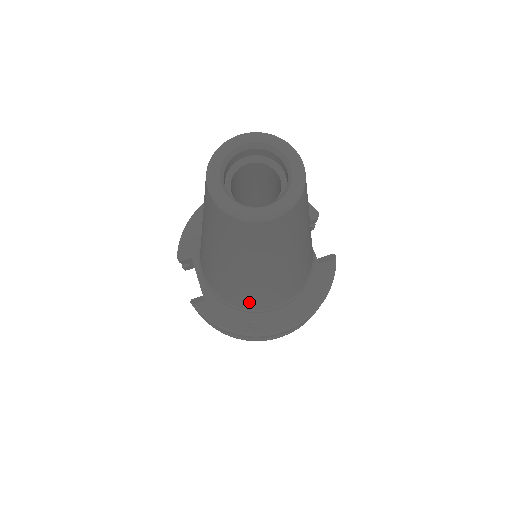
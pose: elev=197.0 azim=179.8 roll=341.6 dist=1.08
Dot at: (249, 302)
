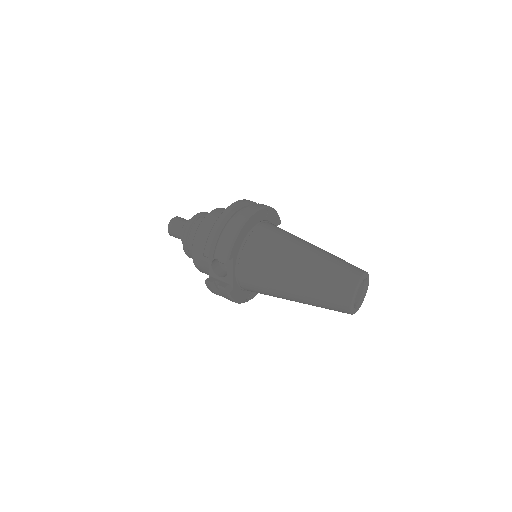
Dot at: occluded
